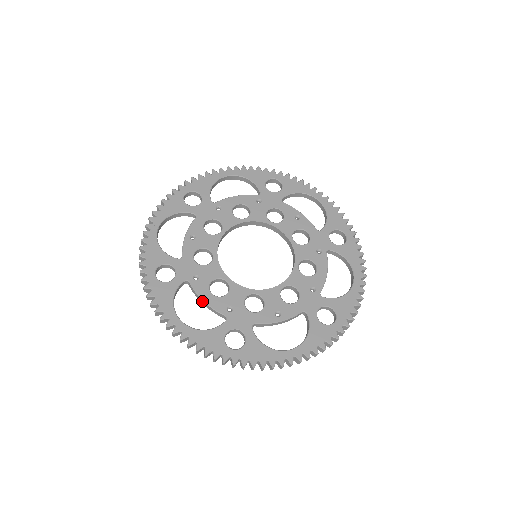
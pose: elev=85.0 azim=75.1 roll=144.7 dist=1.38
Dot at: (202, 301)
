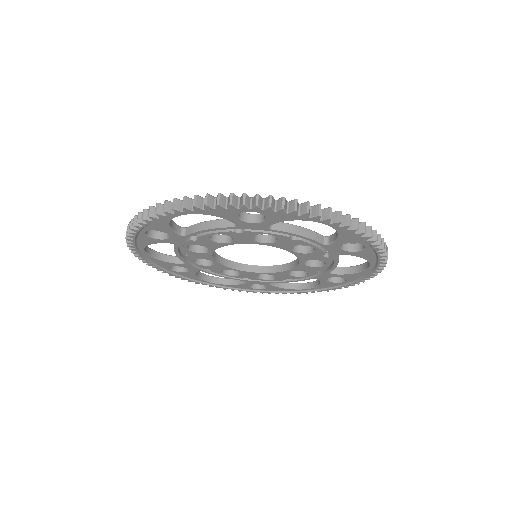
Dot at: (204, 224)
